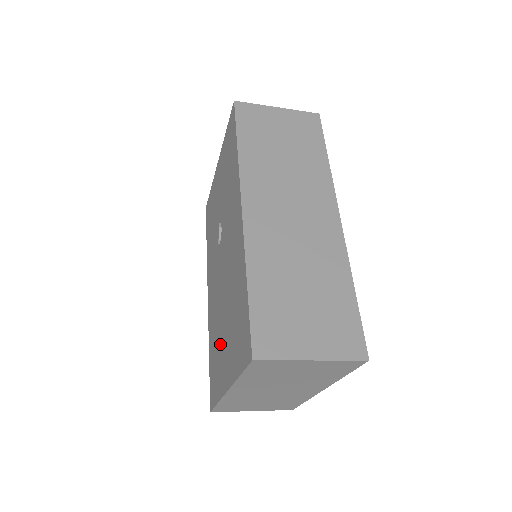
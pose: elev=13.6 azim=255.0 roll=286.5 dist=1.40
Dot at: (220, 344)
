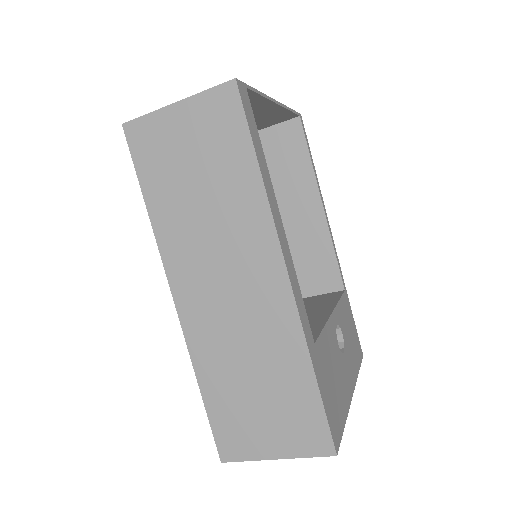
Dot at: occluded
